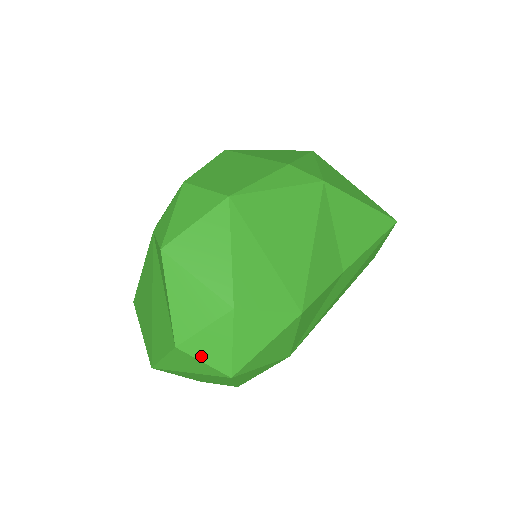
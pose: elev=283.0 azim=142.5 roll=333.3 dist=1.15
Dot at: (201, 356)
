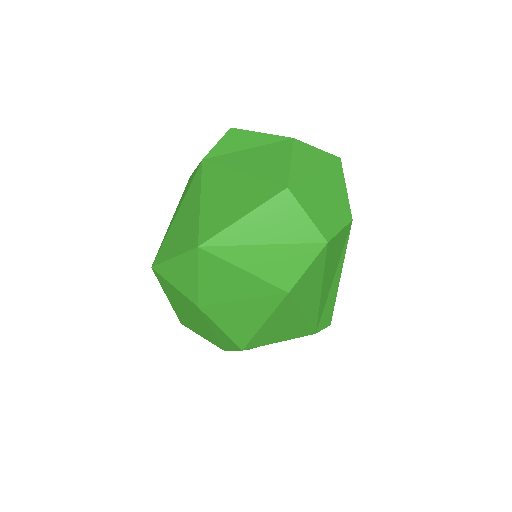
Dot at: (312, 146)
